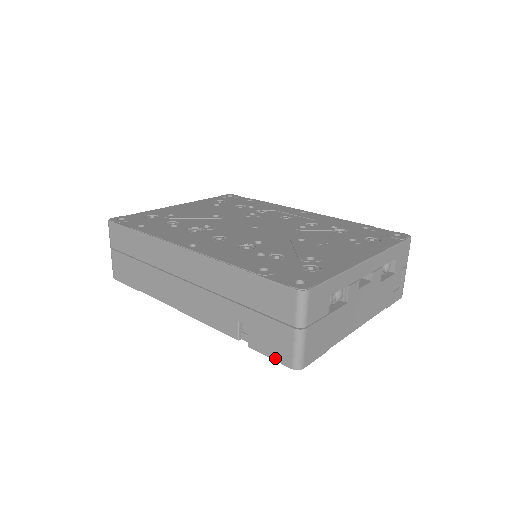
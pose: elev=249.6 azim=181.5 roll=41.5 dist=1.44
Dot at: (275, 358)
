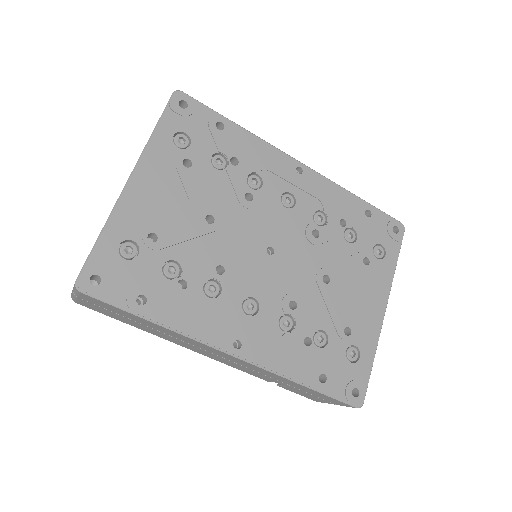
Dot at: (304, 396)
